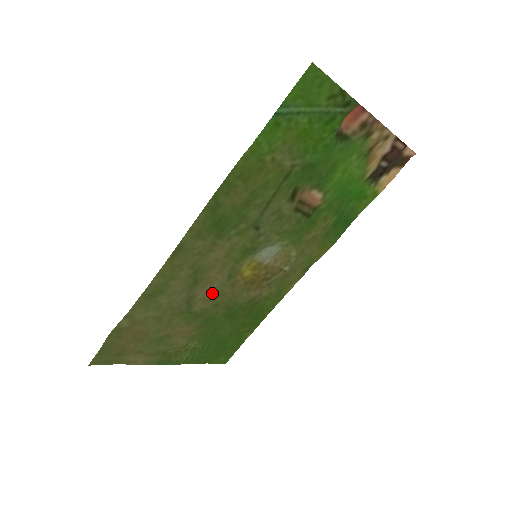
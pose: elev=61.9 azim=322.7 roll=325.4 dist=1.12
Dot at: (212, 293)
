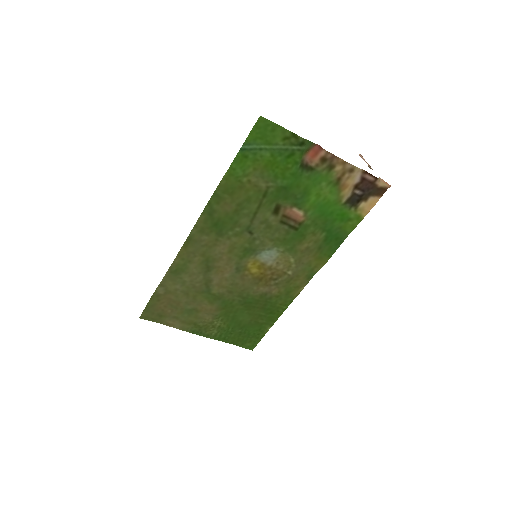
Dot at: (225, 281)
